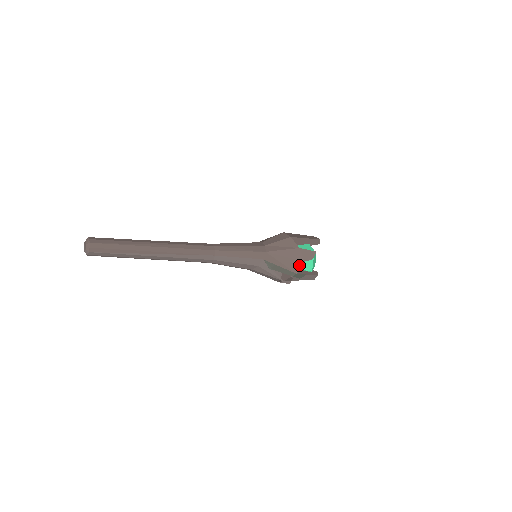
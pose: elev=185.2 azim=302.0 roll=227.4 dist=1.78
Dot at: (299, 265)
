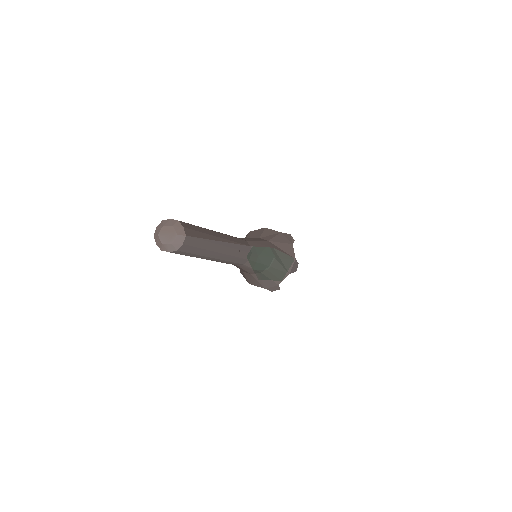
Dot at: (292, 249)
